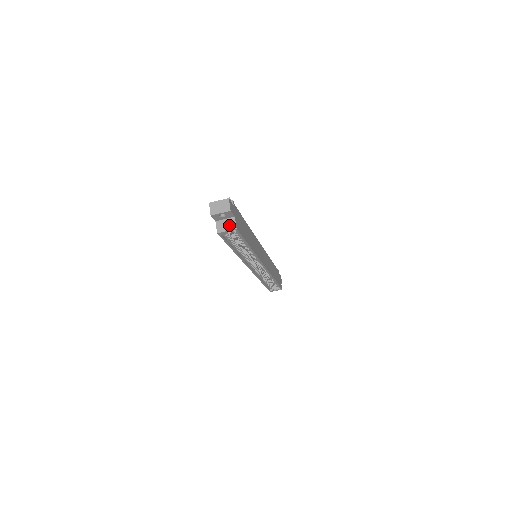
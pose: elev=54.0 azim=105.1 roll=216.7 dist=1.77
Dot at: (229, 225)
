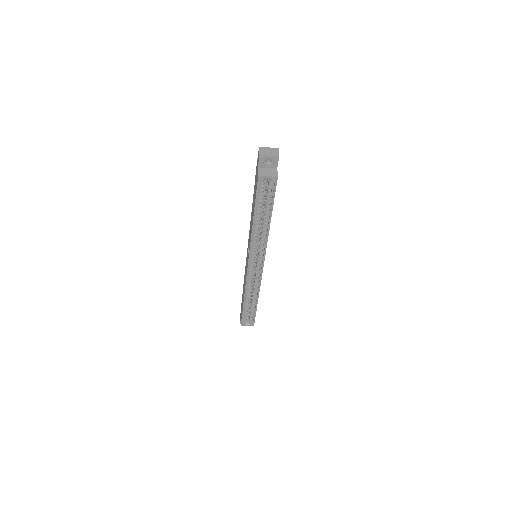
Dot at: (271, 173)
